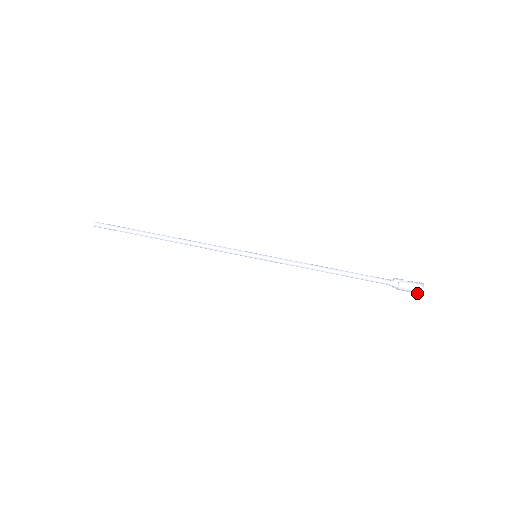
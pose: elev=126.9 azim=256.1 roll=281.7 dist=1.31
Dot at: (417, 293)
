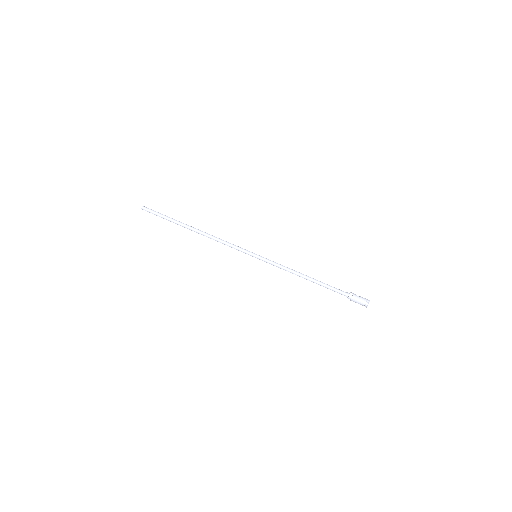
Dot at: occluded
